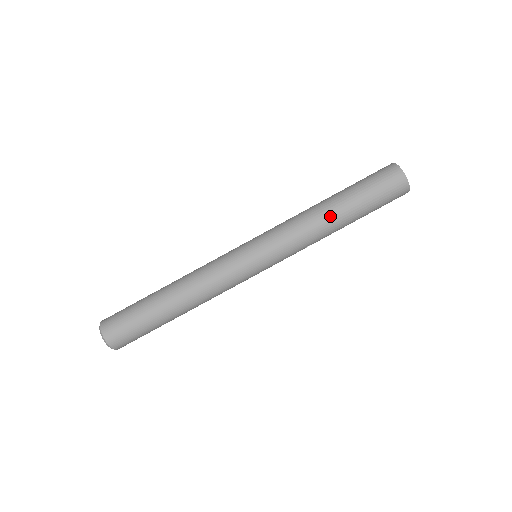
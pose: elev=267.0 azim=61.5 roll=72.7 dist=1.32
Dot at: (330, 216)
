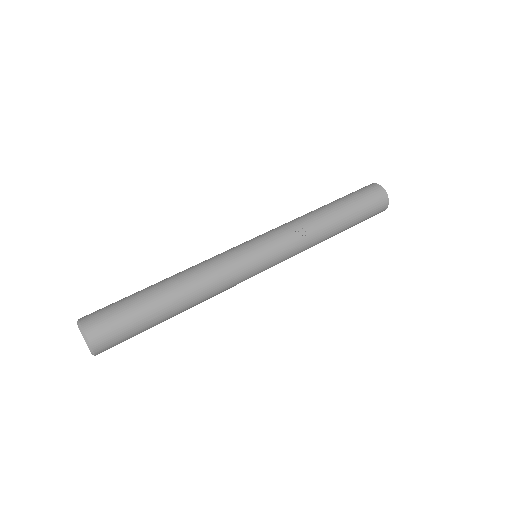
Dot at: (315, 210)
